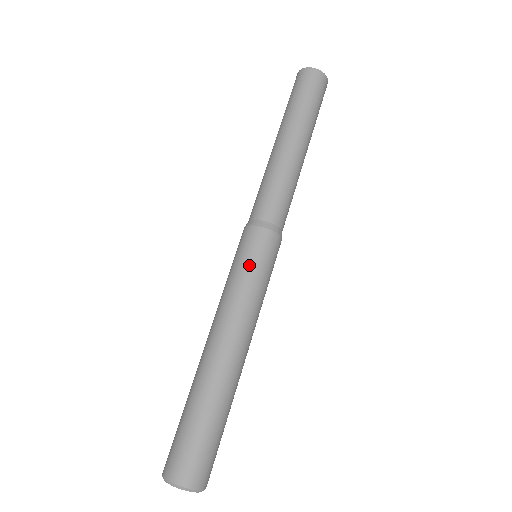
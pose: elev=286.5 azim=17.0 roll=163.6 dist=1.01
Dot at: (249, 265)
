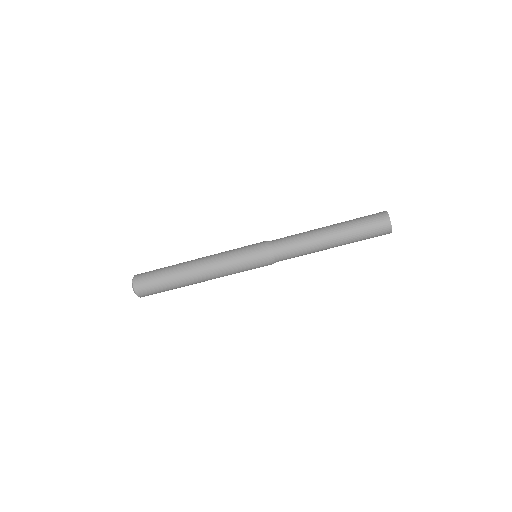
Dot at: (245, 262)
